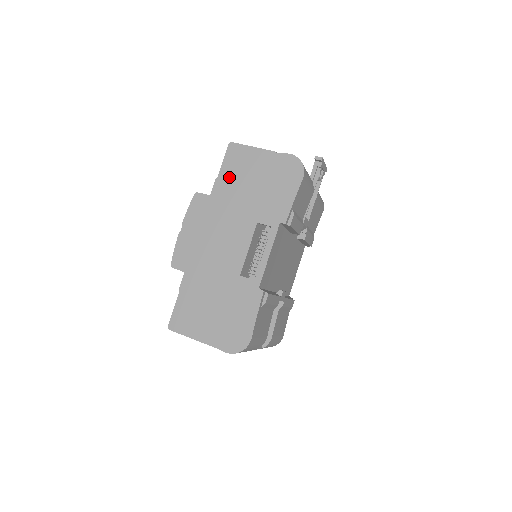
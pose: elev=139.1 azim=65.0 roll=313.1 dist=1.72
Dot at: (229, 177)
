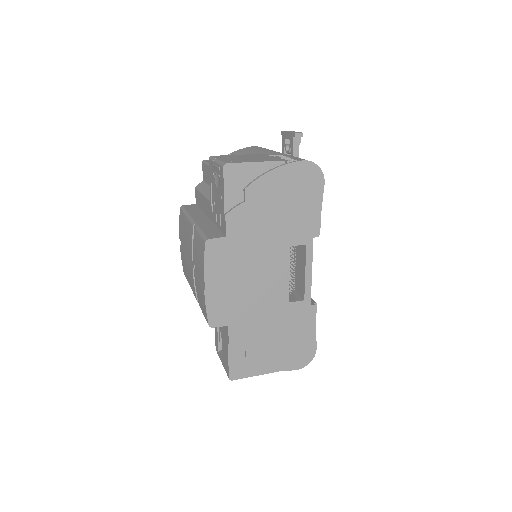
Dot at: (242, 209)
